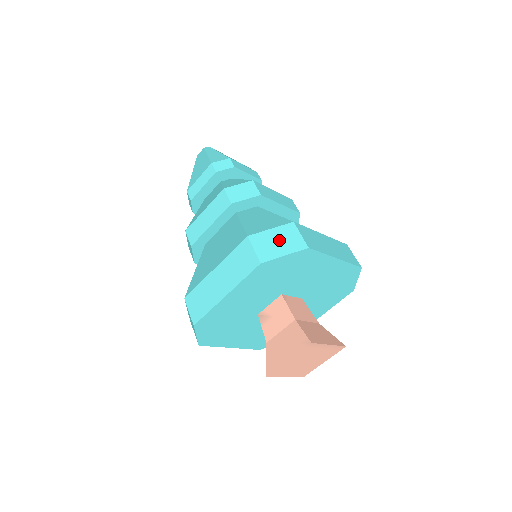
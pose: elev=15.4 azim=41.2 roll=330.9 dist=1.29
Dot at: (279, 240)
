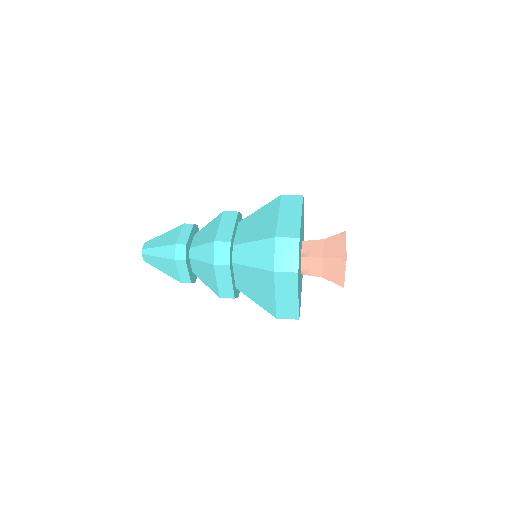
Dot at: occluded
